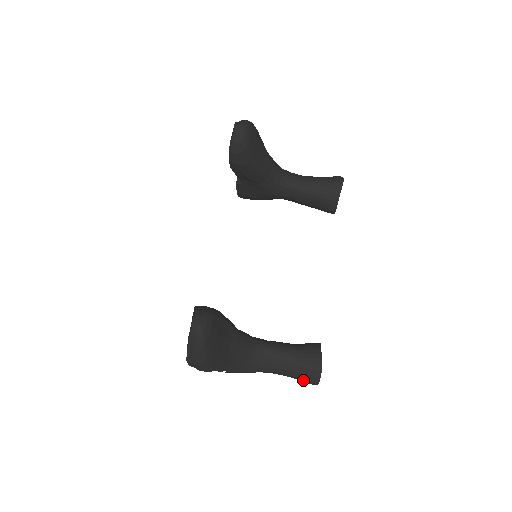
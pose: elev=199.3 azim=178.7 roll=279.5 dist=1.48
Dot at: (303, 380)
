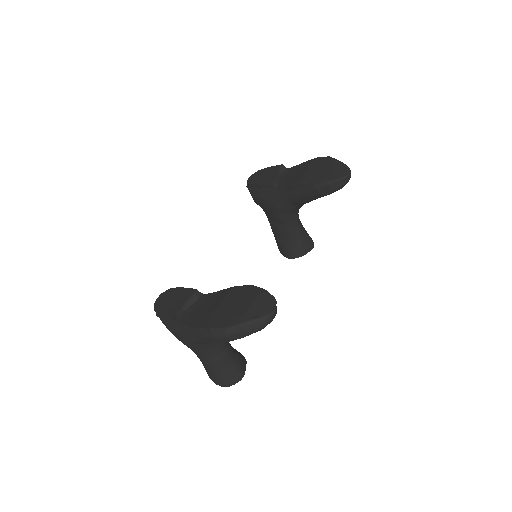
Dot at: (218, 377)
